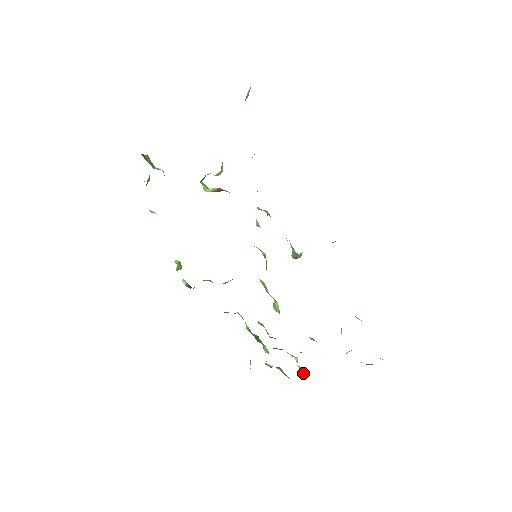
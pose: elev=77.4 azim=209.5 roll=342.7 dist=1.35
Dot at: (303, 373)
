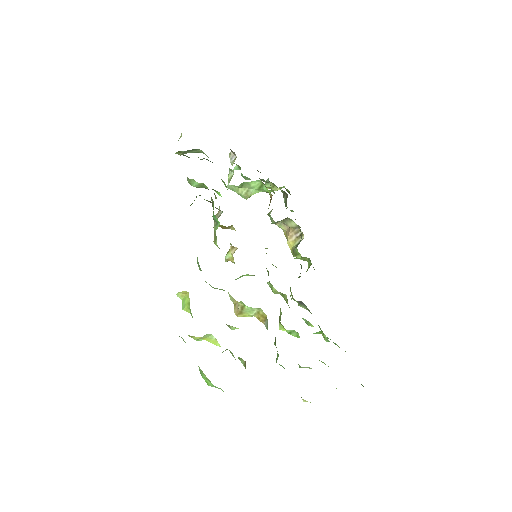
Dot at: occluded
